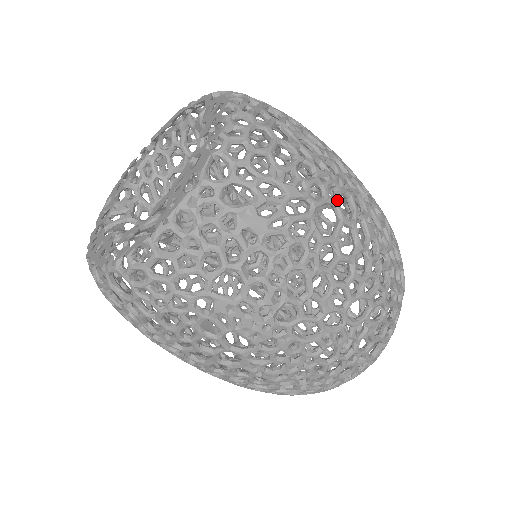
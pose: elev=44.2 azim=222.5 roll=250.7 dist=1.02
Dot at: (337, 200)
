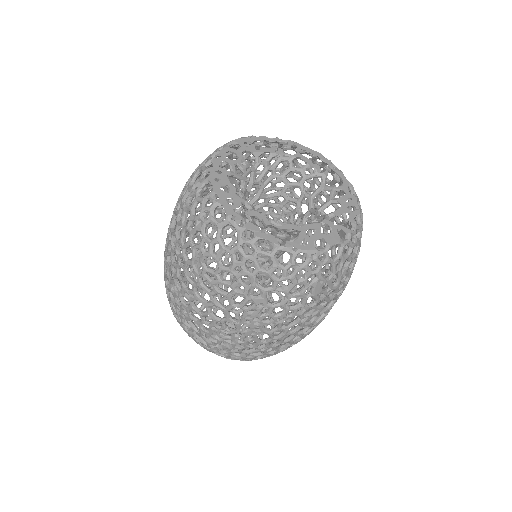
Dot at: occluded
